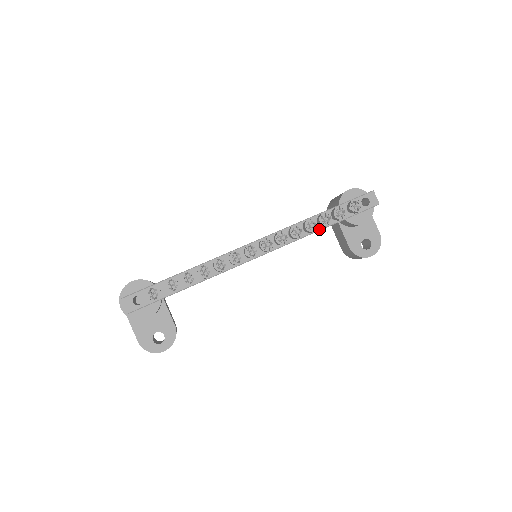
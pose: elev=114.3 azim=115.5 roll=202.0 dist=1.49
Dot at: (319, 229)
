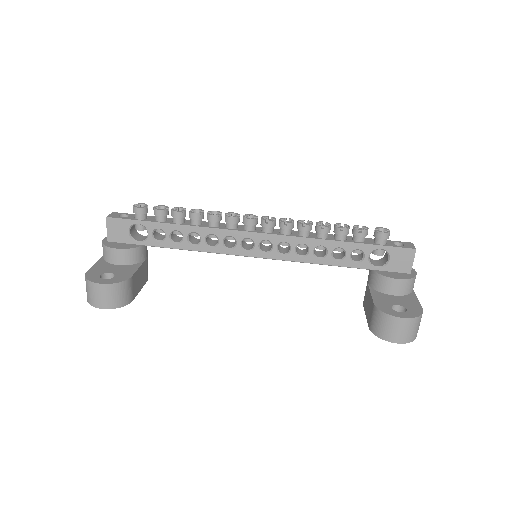
Dot at: (333, 240)
